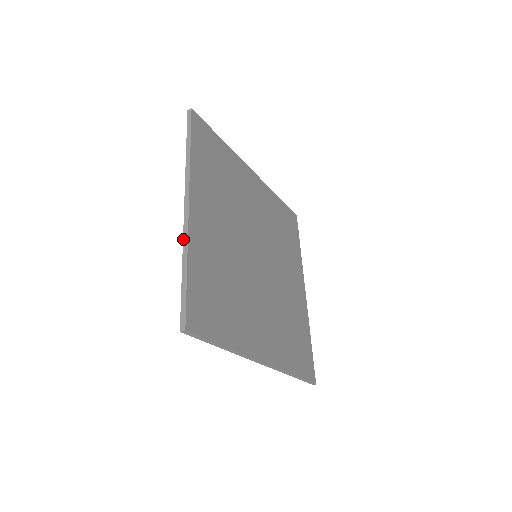
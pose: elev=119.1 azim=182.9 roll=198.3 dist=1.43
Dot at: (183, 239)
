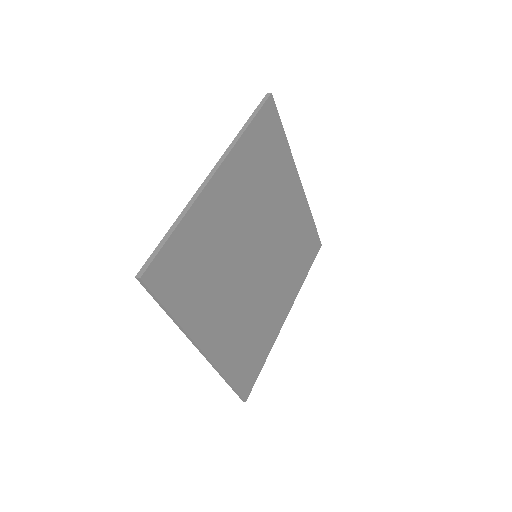
Dot at: (190, 200)
